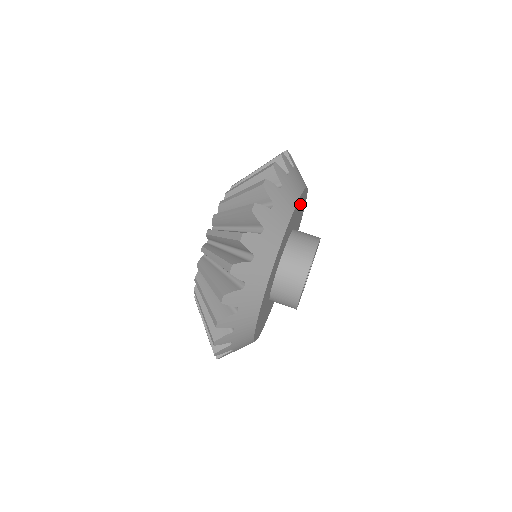
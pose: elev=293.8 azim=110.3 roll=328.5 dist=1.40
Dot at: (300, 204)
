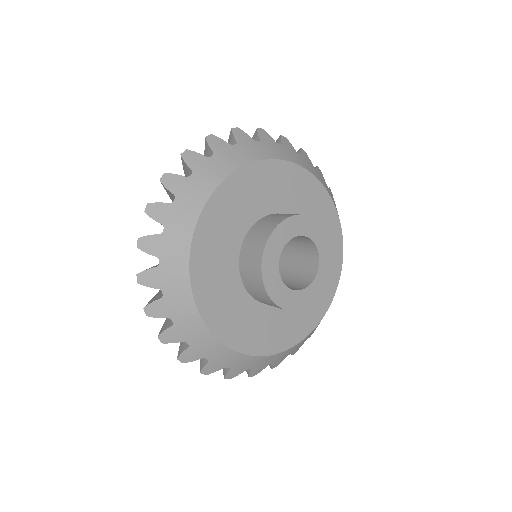
Dot at: (274, 180)
